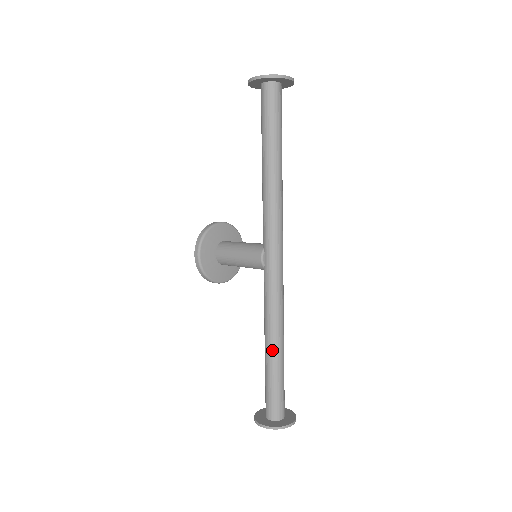
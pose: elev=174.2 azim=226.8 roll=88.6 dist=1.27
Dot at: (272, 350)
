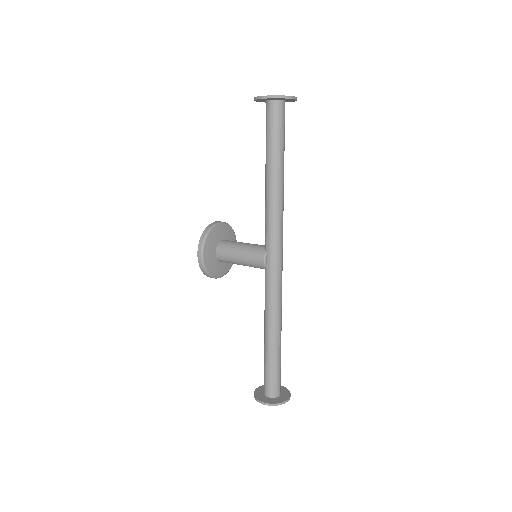
Dot at: (272, 339)
